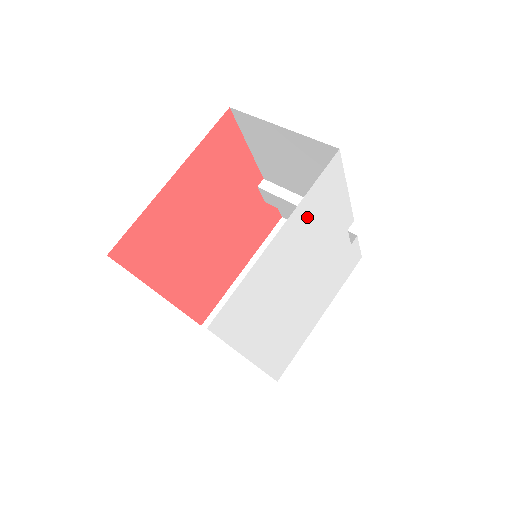
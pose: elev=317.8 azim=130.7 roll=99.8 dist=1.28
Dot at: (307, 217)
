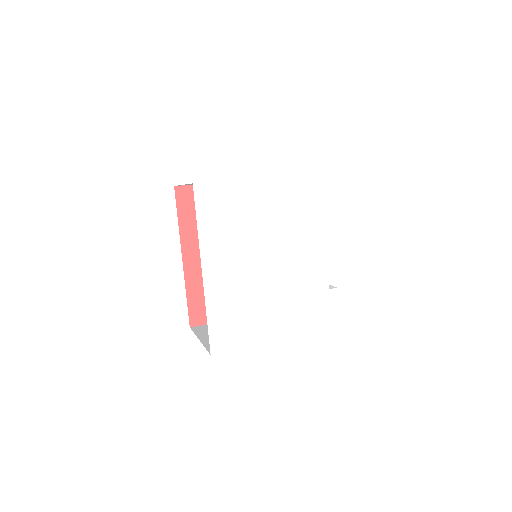
Dot at: (293, 197)
